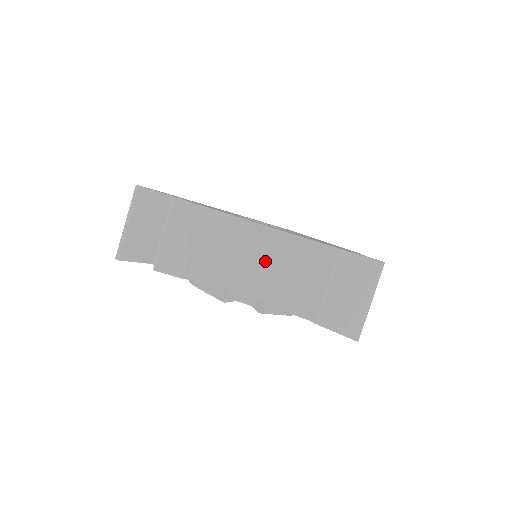
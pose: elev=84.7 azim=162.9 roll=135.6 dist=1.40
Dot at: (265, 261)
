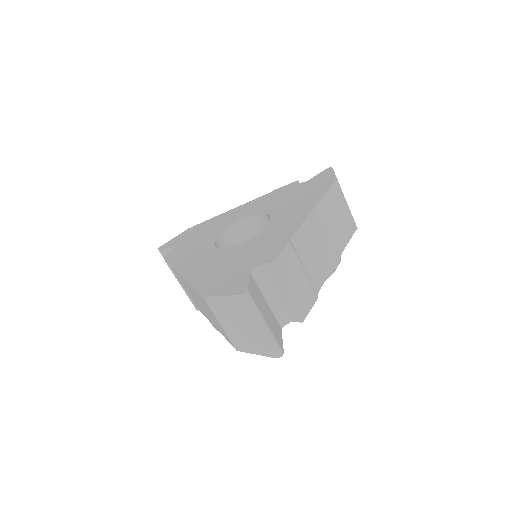
Dot at: (199, 302)
